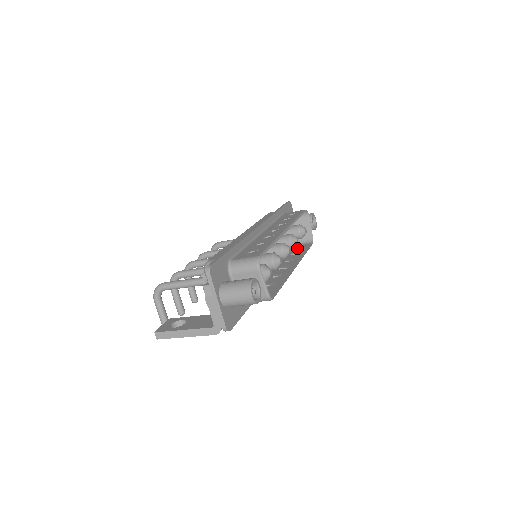
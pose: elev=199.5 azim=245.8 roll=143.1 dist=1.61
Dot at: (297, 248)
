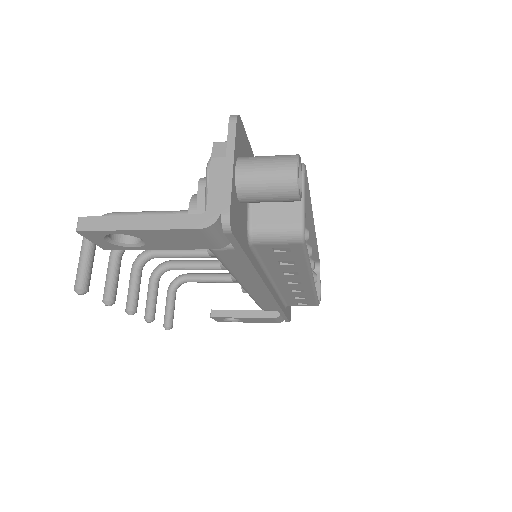
Dot at: occluded
